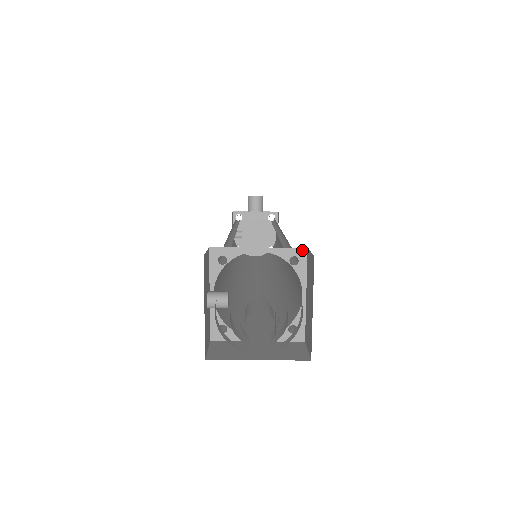
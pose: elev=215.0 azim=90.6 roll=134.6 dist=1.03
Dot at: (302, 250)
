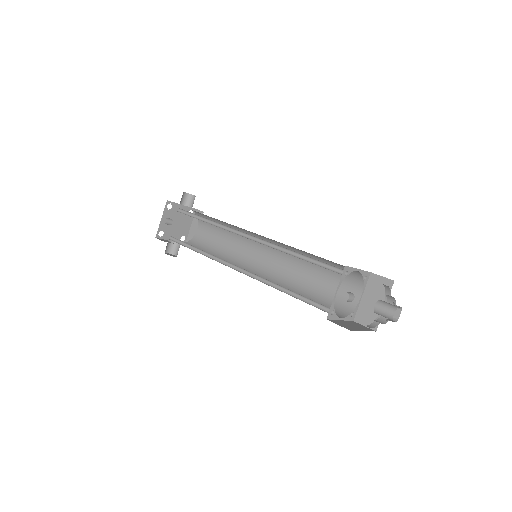
Dot at: (369, 273)
